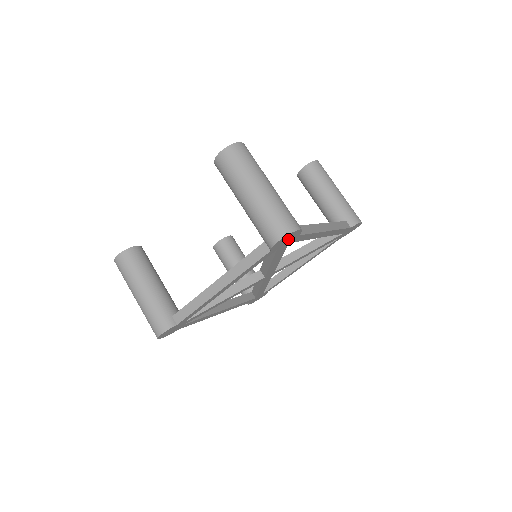
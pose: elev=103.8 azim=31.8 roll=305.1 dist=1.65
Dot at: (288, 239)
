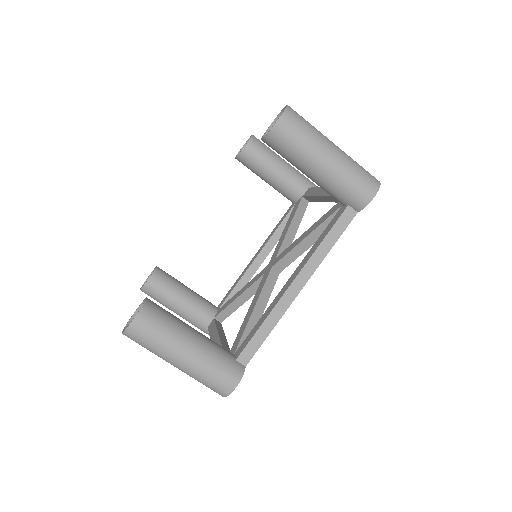
Dot at: occluded
